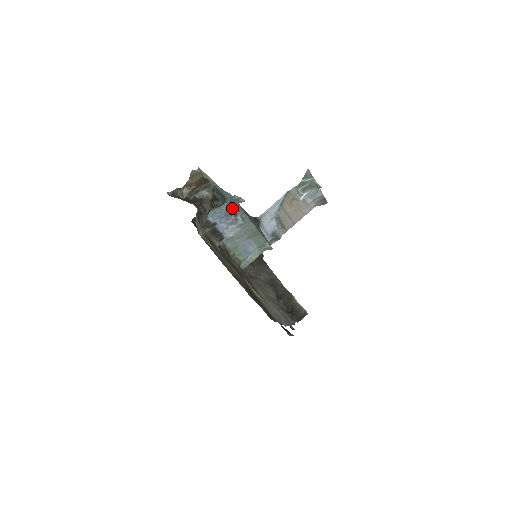
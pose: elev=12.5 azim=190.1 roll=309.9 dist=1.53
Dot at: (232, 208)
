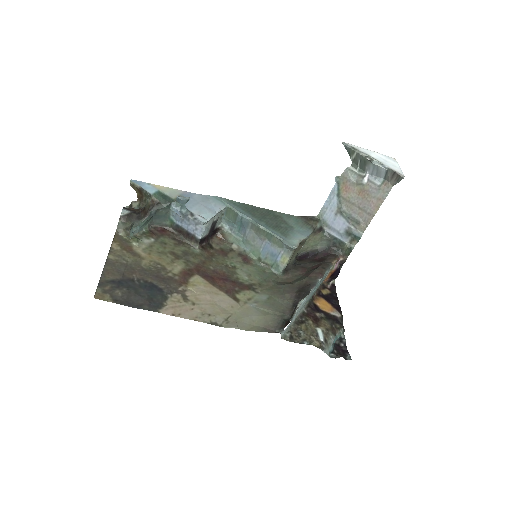
Dot at: (184, 209)
